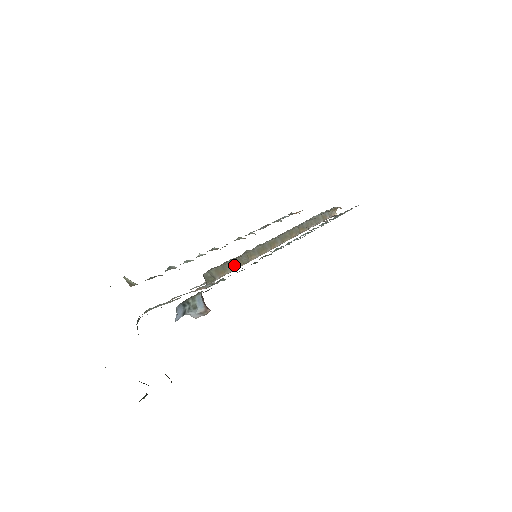
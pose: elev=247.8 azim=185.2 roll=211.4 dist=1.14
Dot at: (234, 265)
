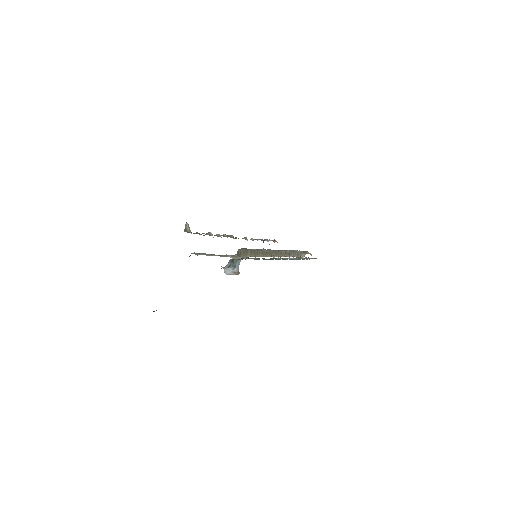
Dot at: (251, 254)
